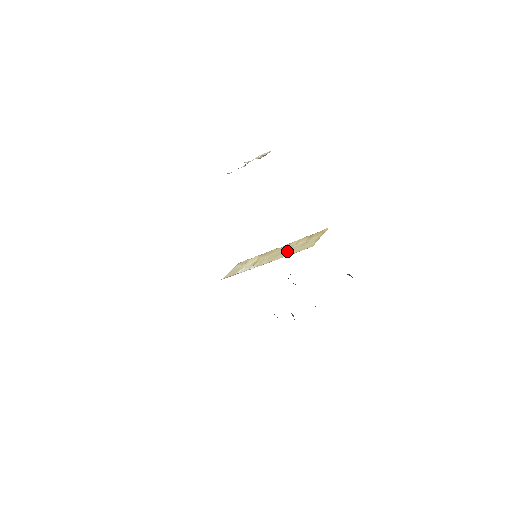
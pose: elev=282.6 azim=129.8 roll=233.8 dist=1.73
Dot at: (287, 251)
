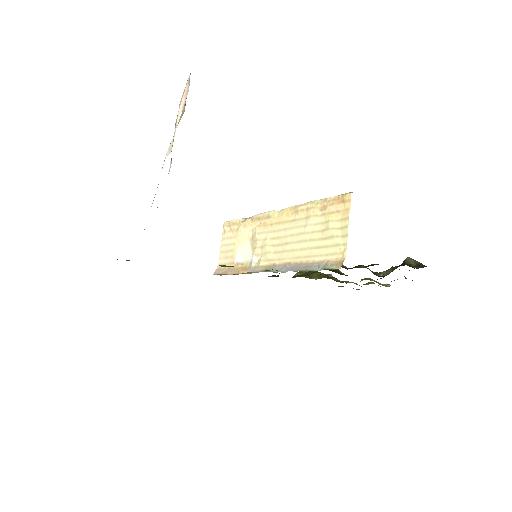
Dot at: (299, 241)
